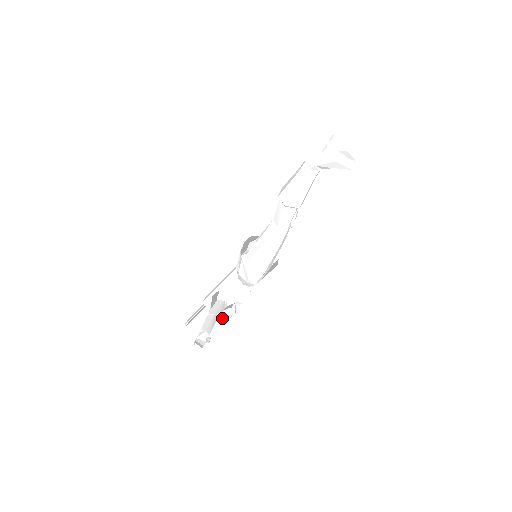
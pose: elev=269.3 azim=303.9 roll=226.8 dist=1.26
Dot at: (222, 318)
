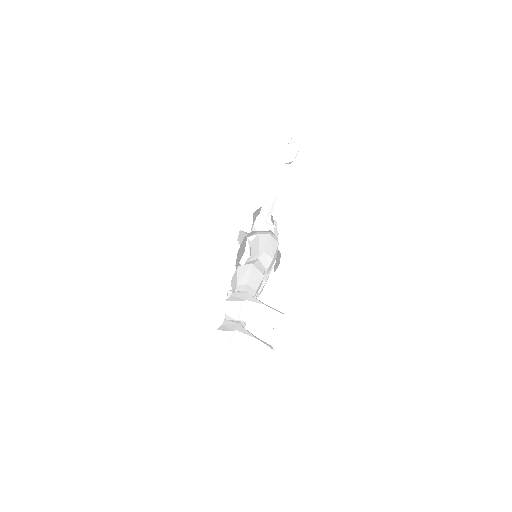
Dot at: occluded
